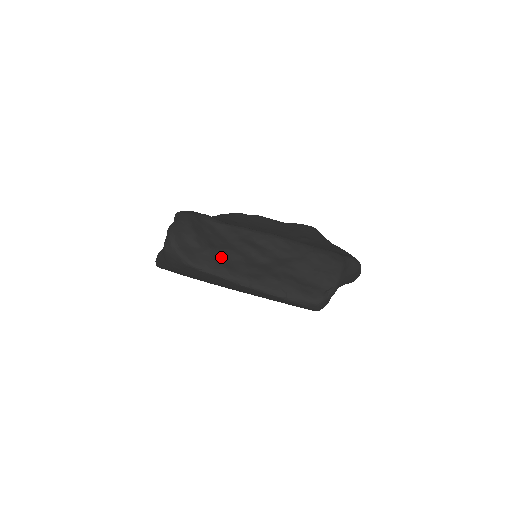
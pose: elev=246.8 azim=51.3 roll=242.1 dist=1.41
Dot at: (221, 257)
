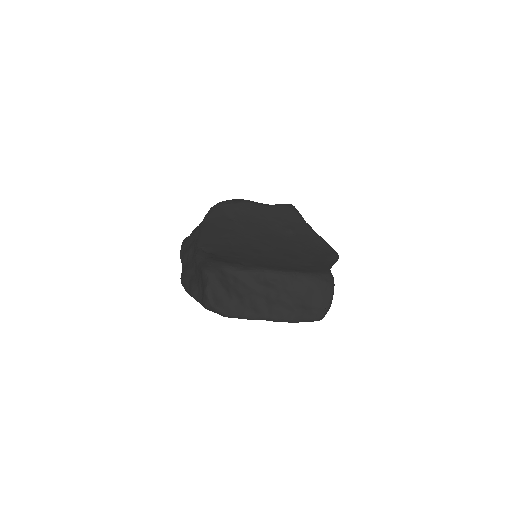
Dot at: (249, 304)
